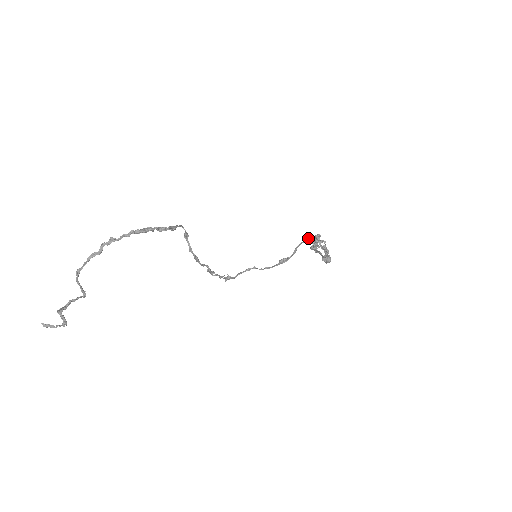
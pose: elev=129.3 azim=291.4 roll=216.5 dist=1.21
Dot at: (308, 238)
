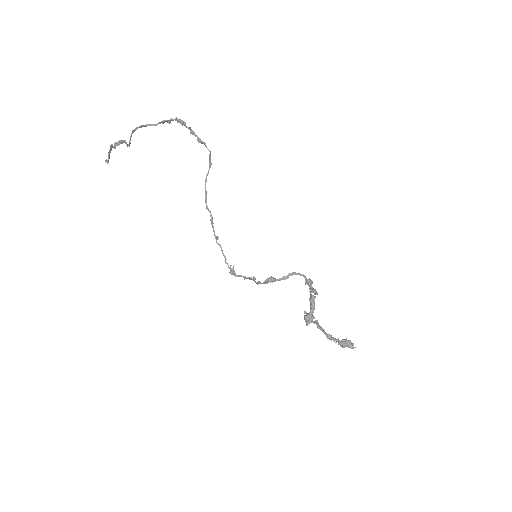
Dot at: occluded
